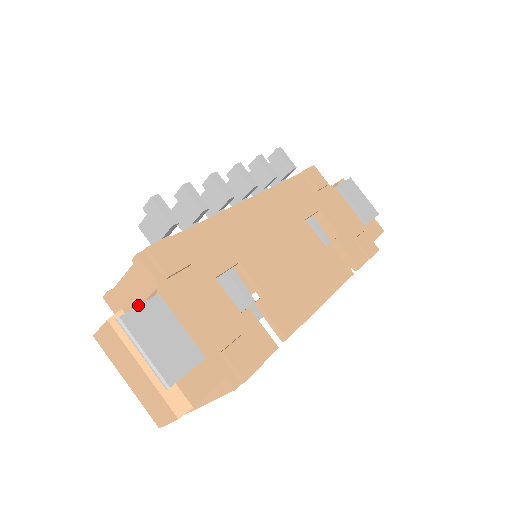
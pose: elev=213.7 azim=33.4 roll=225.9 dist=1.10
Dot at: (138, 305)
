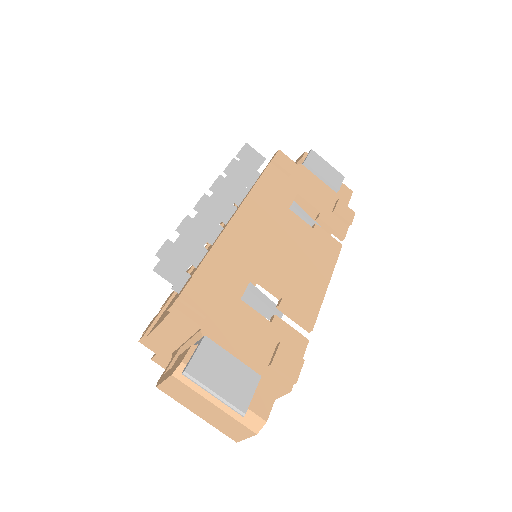
Dot at: (194, 354)
